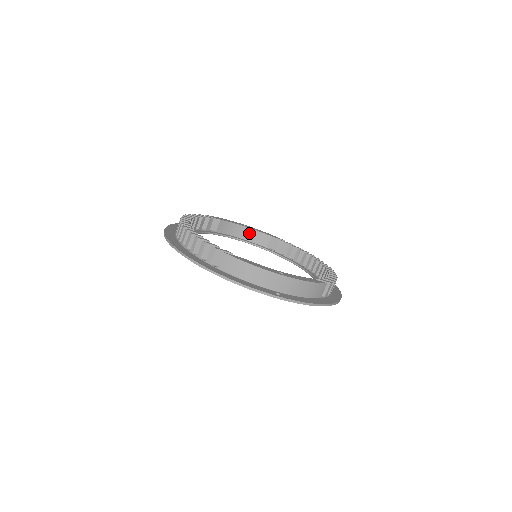
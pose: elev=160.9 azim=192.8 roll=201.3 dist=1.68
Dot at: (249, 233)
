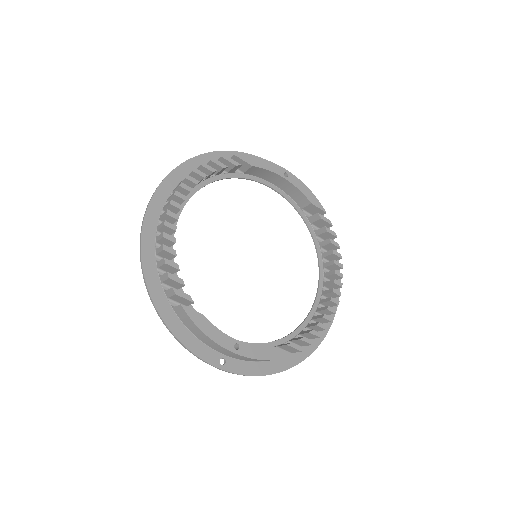
Dot at: (287, 185)
